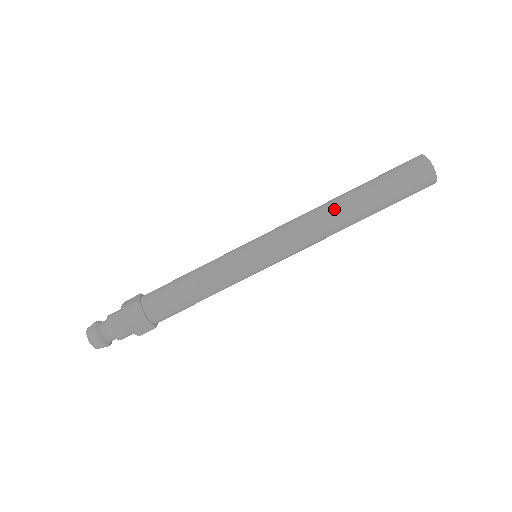
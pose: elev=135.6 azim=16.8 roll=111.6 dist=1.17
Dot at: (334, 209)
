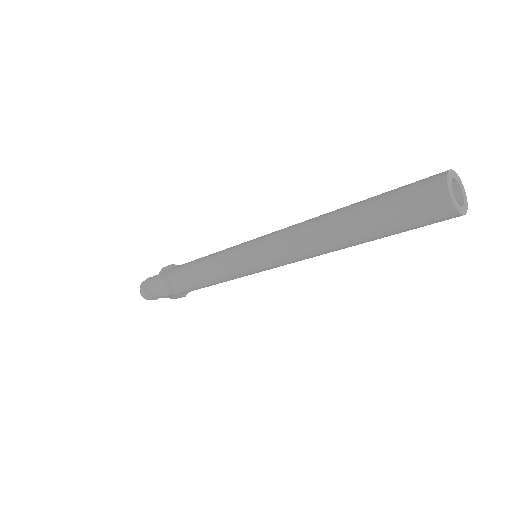
Dot at: (323, 216)
